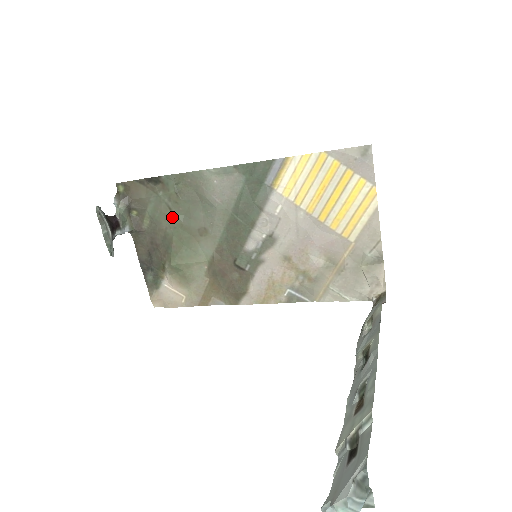
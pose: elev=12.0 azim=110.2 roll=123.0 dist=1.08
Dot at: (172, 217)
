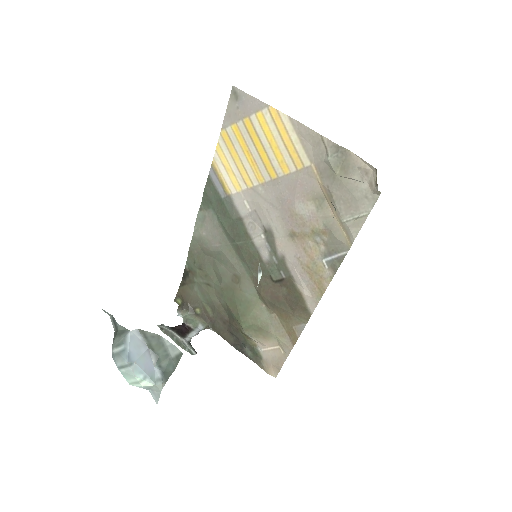
Dot at: (214, 289)
